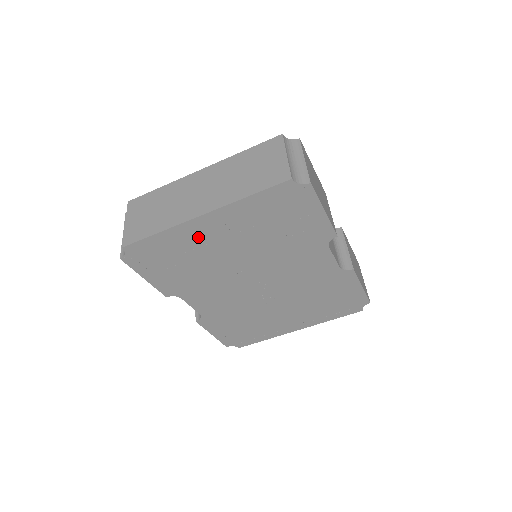
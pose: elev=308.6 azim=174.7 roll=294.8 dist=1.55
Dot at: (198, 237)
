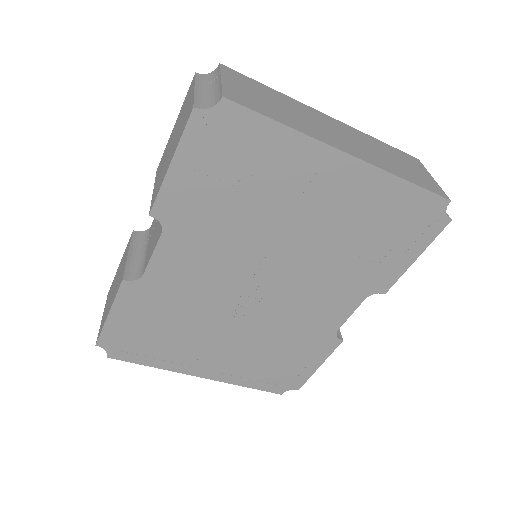
Dot at: (305, 174)
